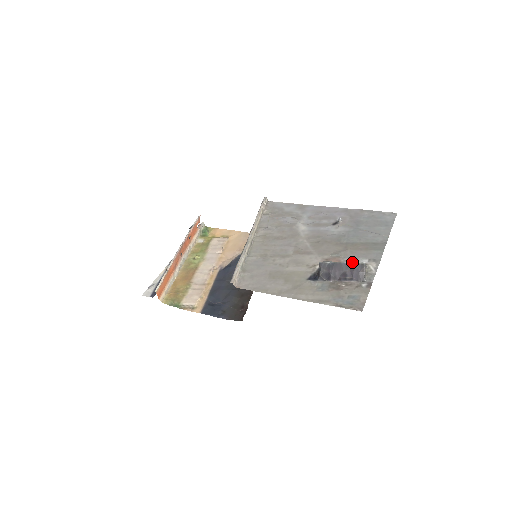
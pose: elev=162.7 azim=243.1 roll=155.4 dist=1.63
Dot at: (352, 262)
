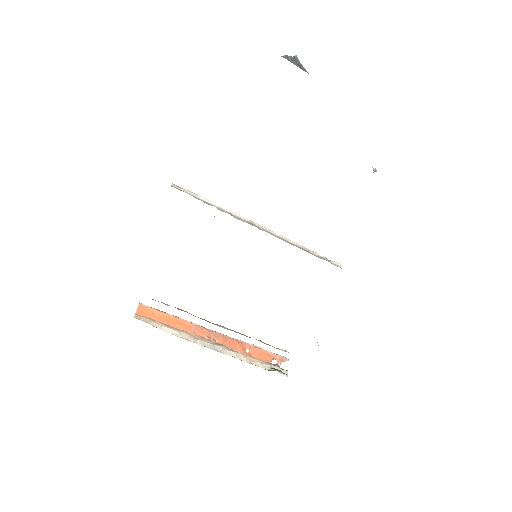
Dot at: occluded
